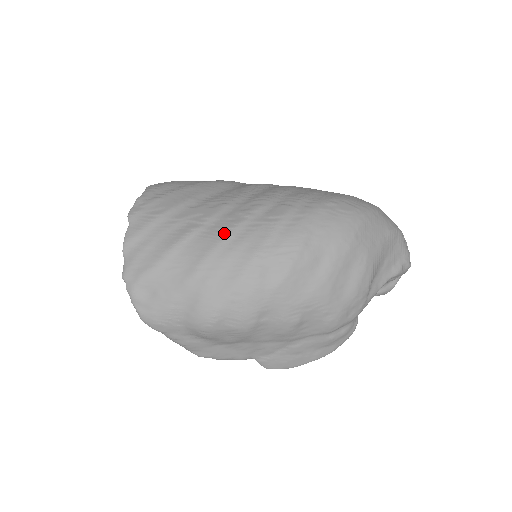
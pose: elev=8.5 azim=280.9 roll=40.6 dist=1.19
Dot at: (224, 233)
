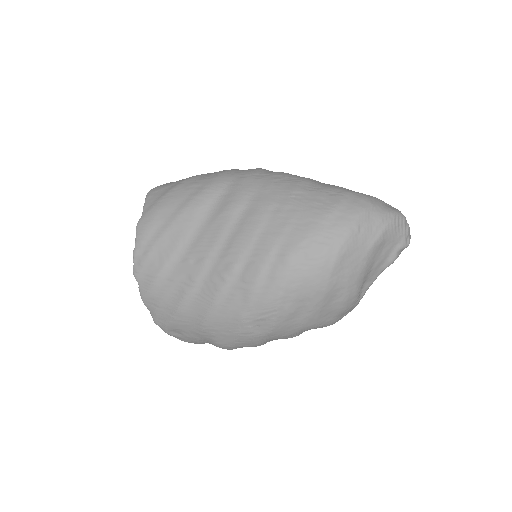
Dot at: (211, 301)
